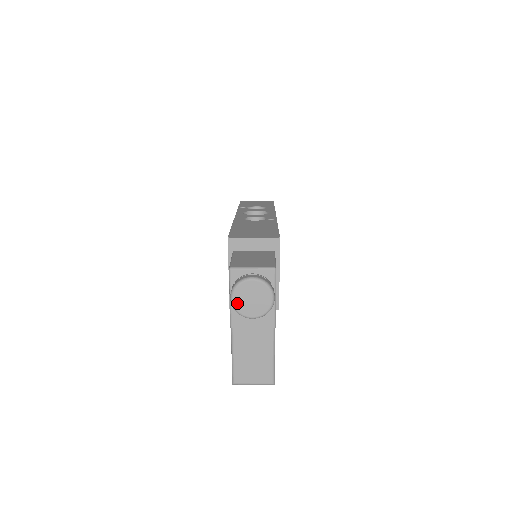
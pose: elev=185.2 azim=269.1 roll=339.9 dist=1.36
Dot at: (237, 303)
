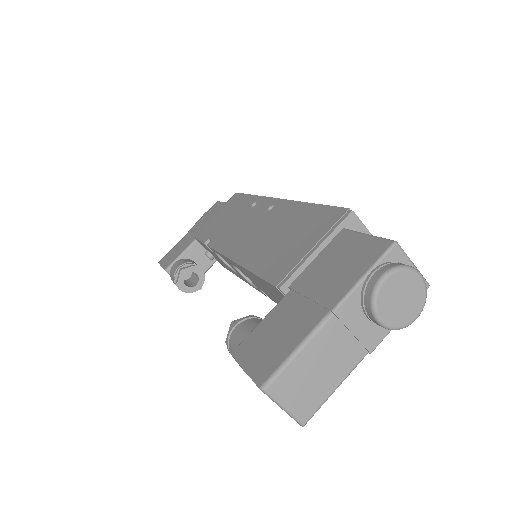
Dot at: (385, 288)
